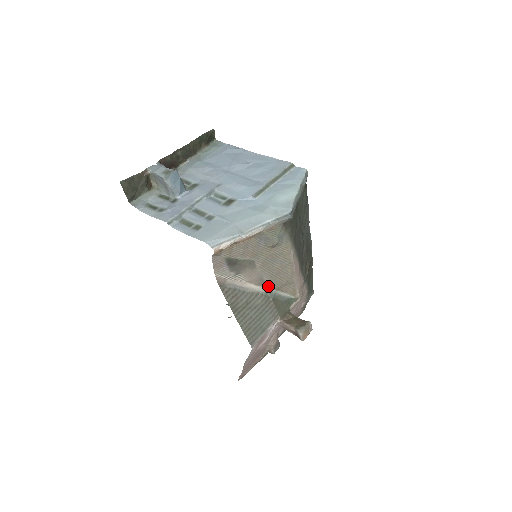
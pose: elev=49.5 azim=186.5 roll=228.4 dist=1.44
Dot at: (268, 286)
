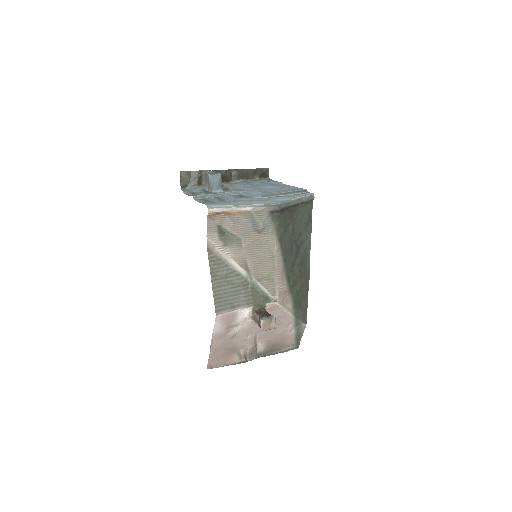
Dot at: (250, 272)
